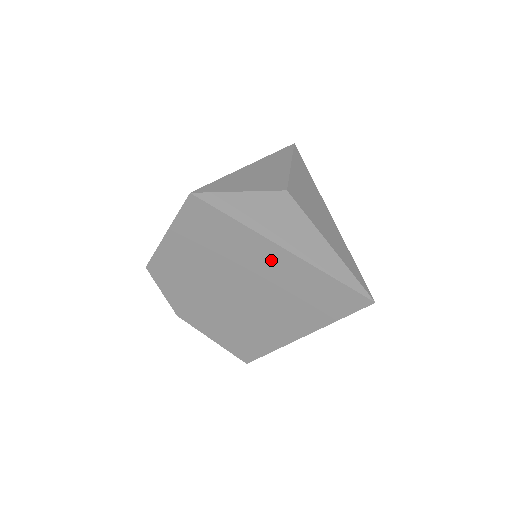
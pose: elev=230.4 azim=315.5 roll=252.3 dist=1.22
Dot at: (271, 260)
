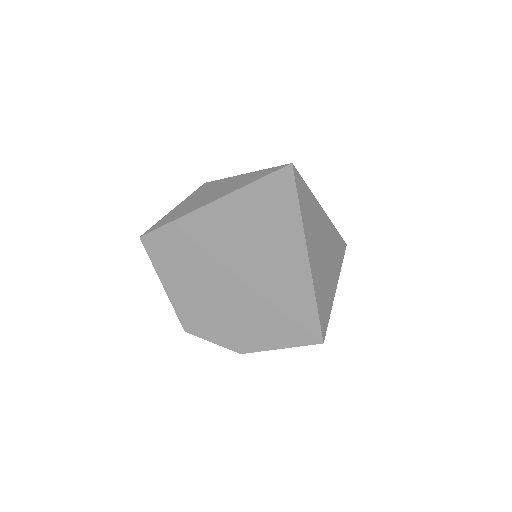
Dot at: (215, 223)
